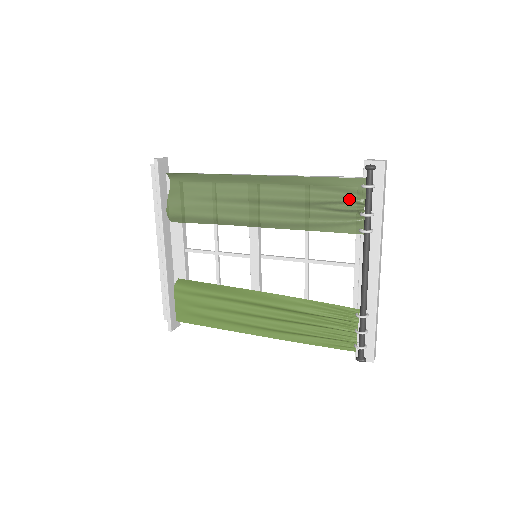
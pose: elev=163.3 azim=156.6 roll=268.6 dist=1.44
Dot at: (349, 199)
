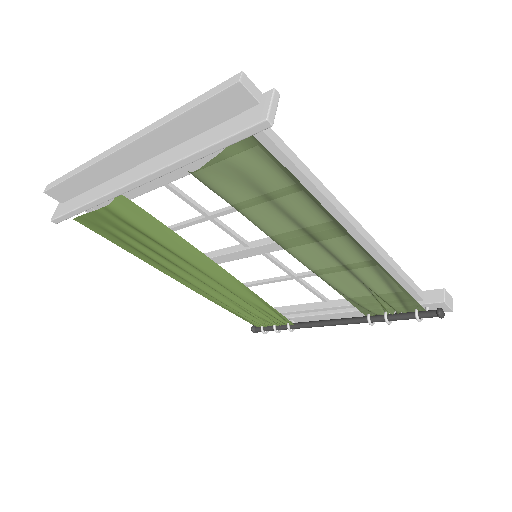
Dot at: (395, 307)
